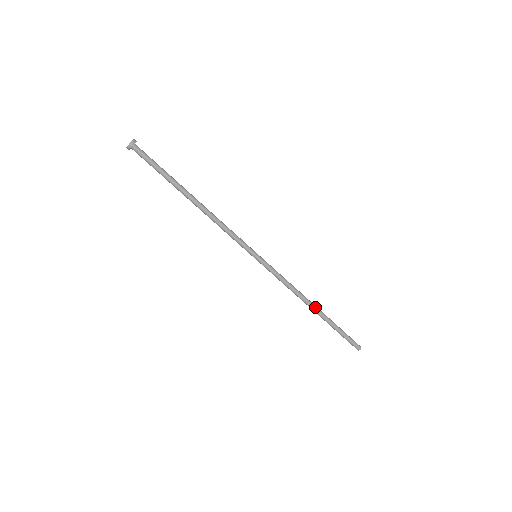
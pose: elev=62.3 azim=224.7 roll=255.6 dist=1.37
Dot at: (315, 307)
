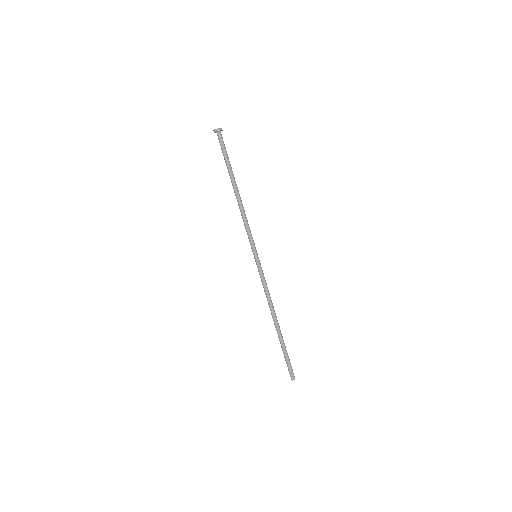
Dot at: occluded
